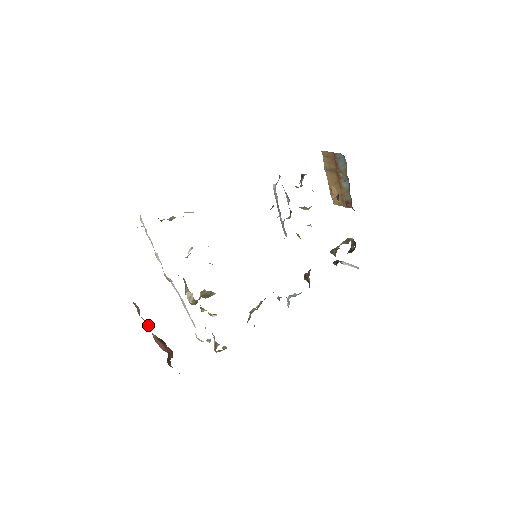
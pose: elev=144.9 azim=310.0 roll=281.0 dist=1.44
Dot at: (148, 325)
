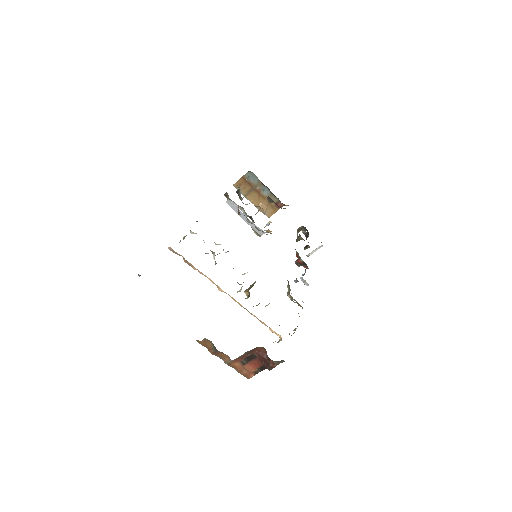
Dot at: (226, 358)
